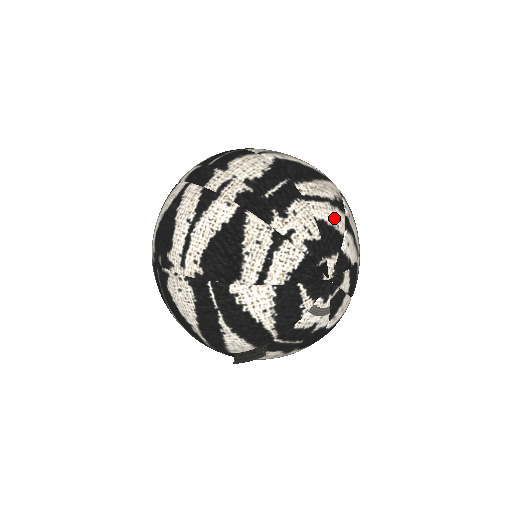
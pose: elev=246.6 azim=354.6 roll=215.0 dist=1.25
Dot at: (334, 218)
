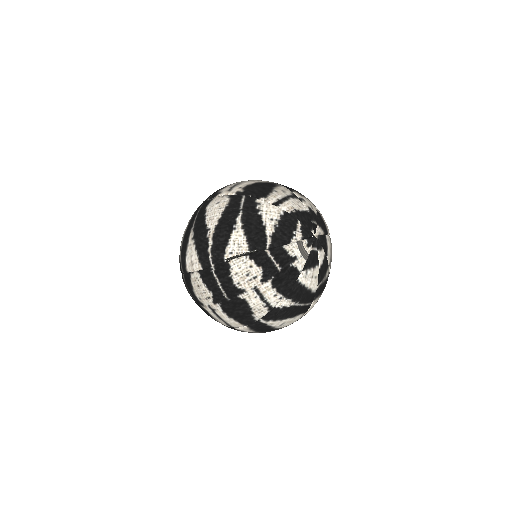
Dot at: (325, 222)
